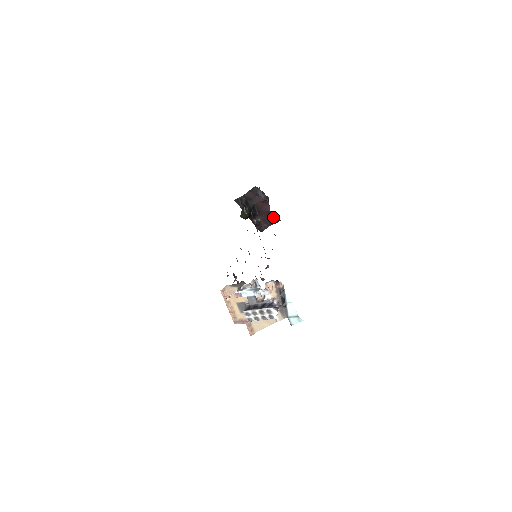
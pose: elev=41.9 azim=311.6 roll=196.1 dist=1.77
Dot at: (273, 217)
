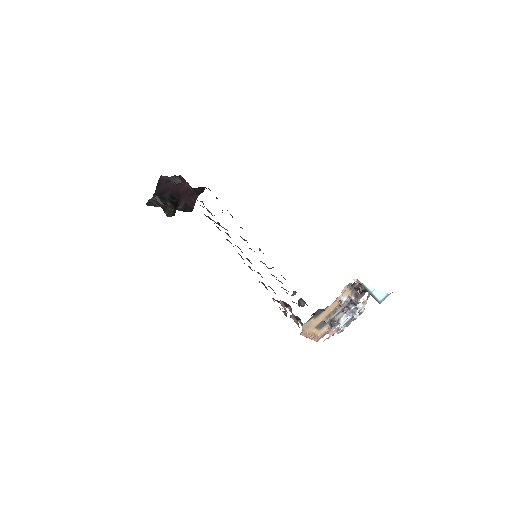
Dot at: (195, 189)
